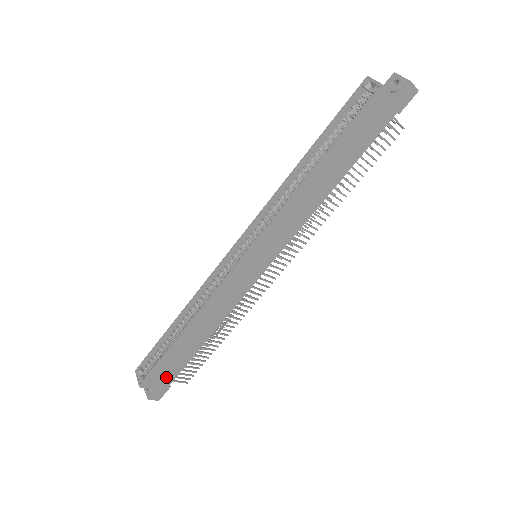
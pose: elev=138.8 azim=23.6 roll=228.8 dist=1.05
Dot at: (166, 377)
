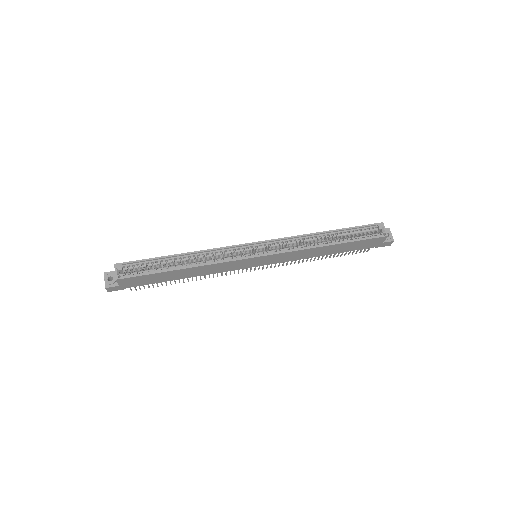
Dot at: (134, 283)
